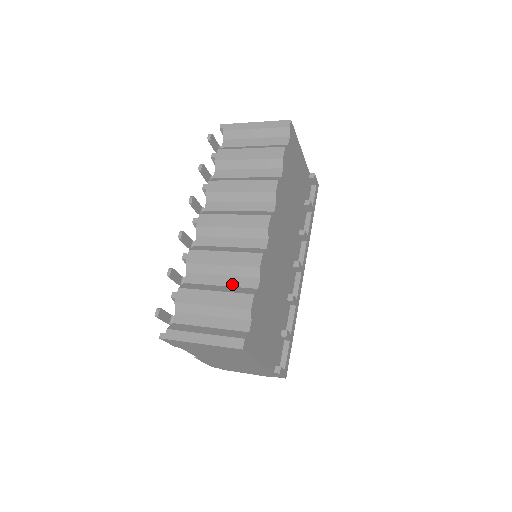
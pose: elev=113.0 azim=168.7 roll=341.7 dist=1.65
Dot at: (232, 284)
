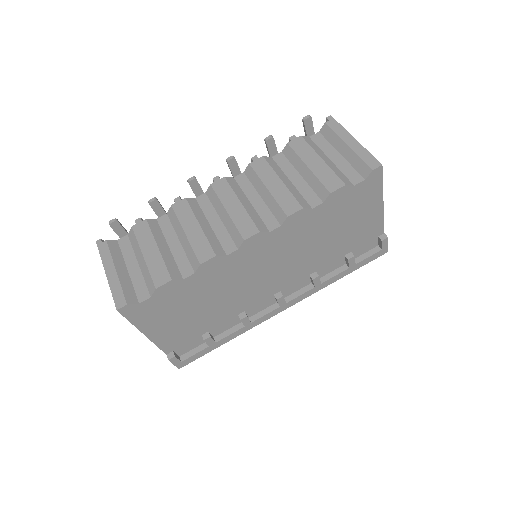
Dot at: (176, 255)
